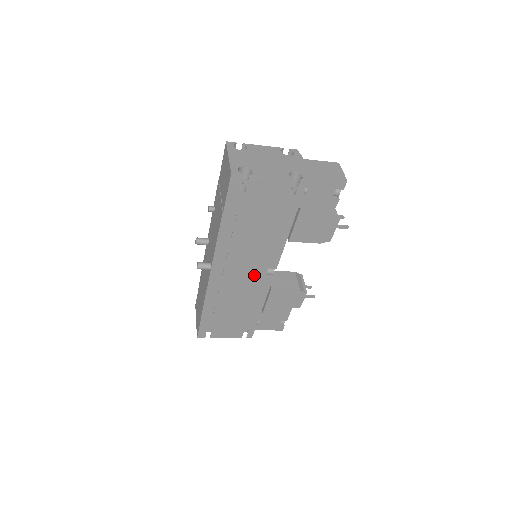
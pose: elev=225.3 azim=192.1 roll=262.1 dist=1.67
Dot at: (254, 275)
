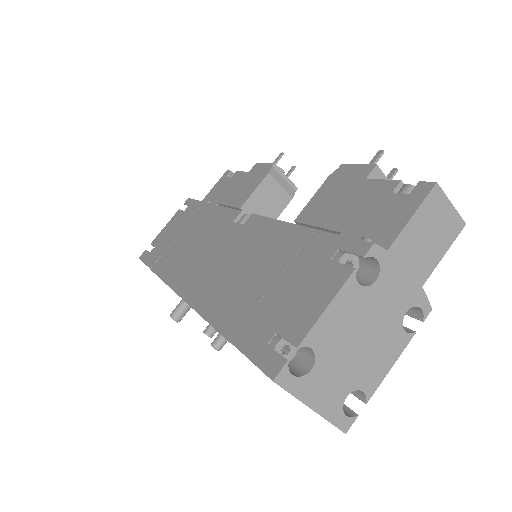
Dot at: occluded
